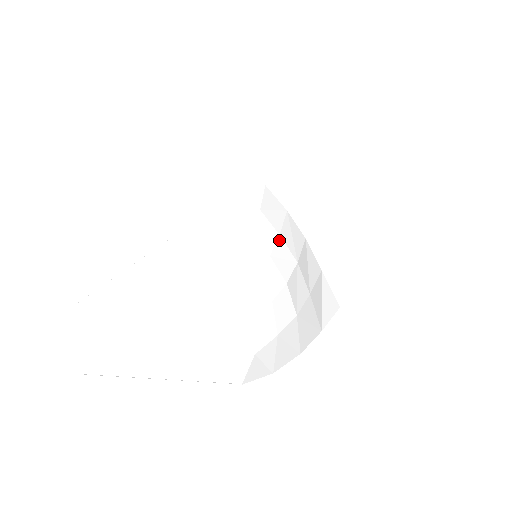
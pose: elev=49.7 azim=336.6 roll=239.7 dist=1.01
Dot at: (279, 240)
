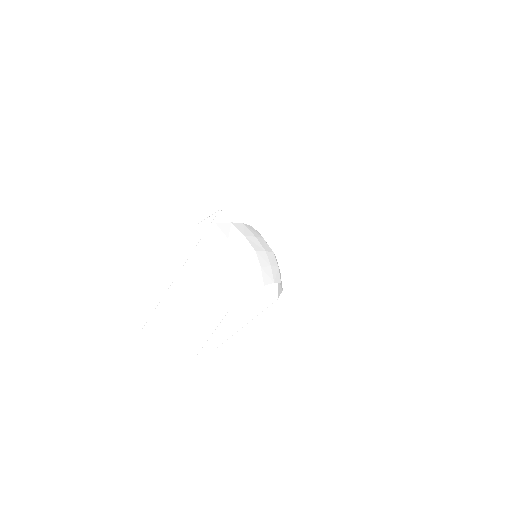
Dot at: (256, 239)
